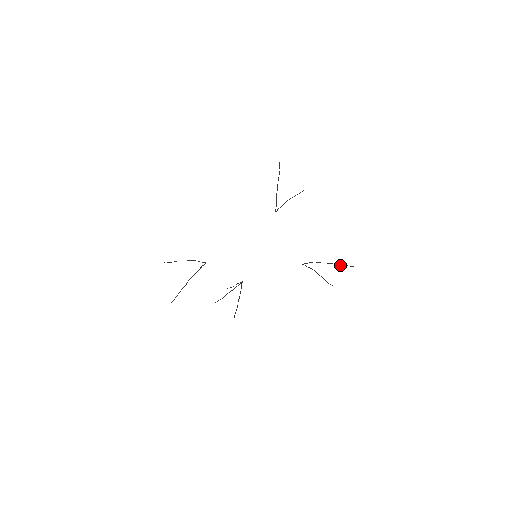
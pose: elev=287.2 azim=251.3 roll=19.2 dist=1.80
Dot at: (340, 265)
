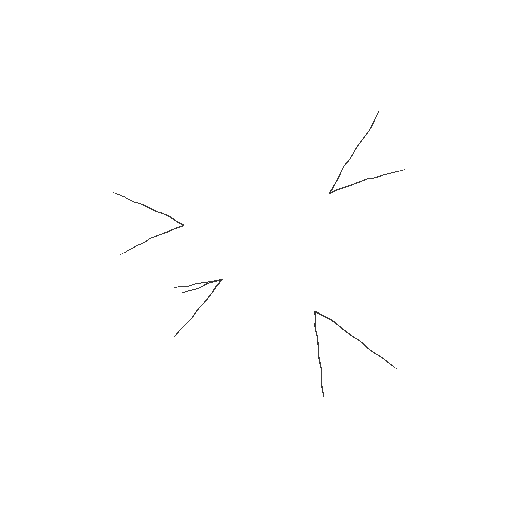
Dot at: occluded
